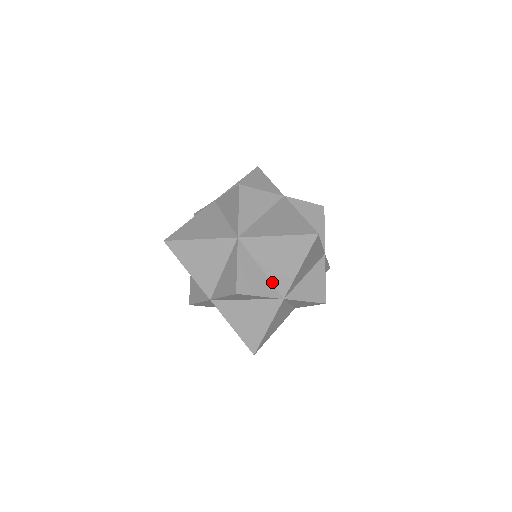
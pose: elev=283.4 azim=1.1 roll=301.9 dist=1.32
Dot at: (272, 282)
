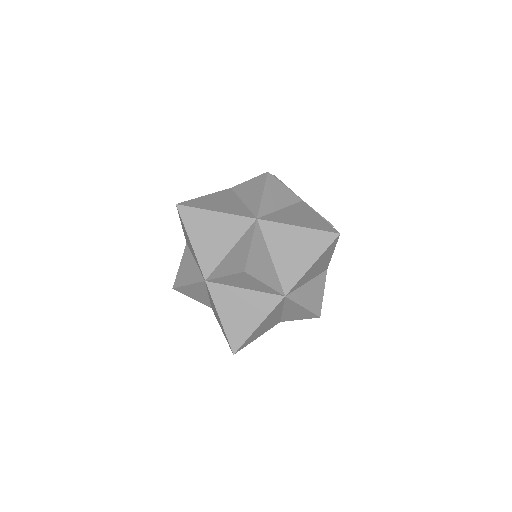
Dot at: (278, 275)
